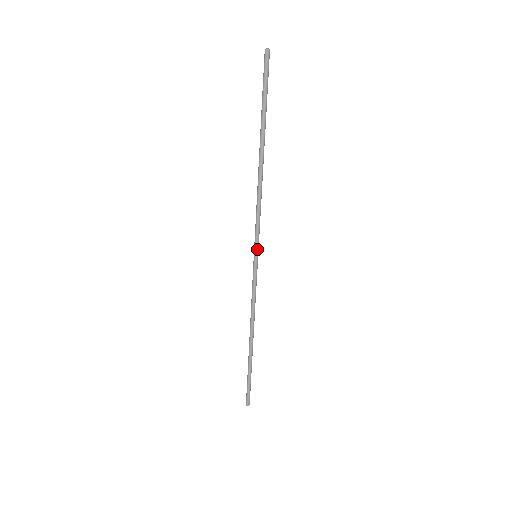
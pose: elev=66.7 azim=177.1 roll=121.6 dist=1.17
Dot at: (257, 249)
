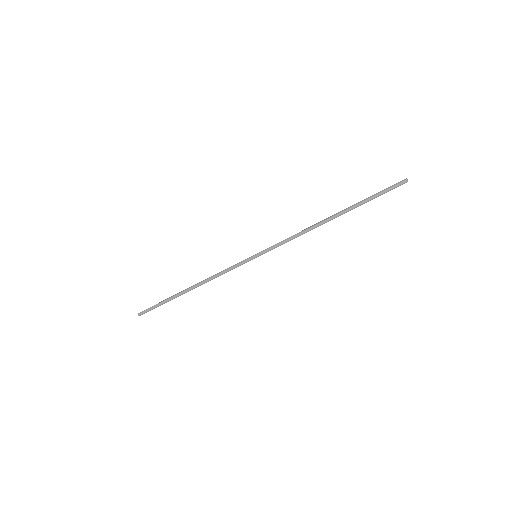
Dot at: (262, 254)
